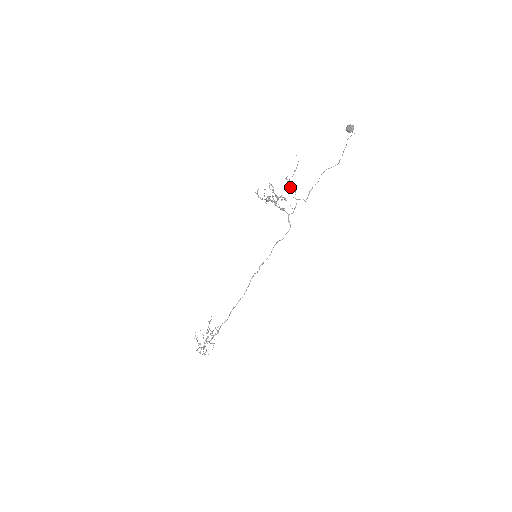
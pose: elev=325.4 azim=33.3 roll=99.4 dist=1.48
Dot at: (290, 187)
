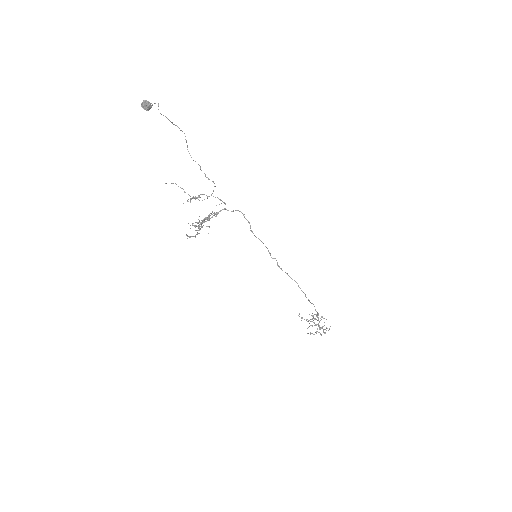
Dot at: occluded
